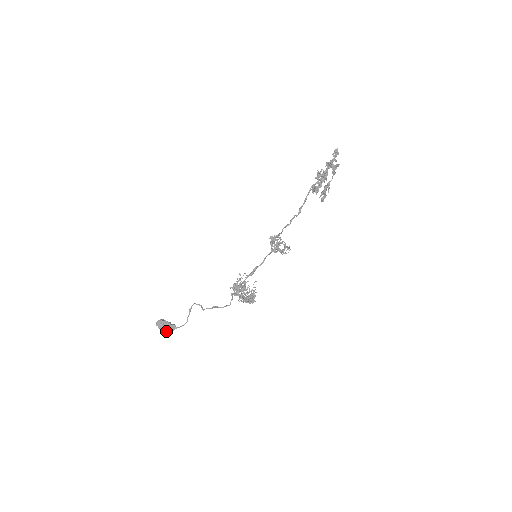
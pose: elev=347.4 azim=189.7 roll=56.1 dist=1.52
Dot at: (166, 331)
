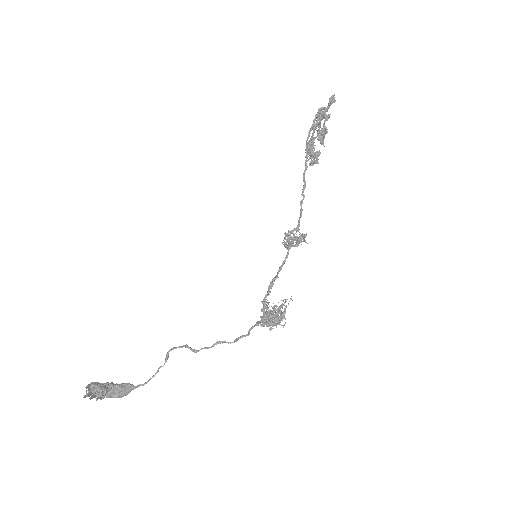
Dot at: occluded
